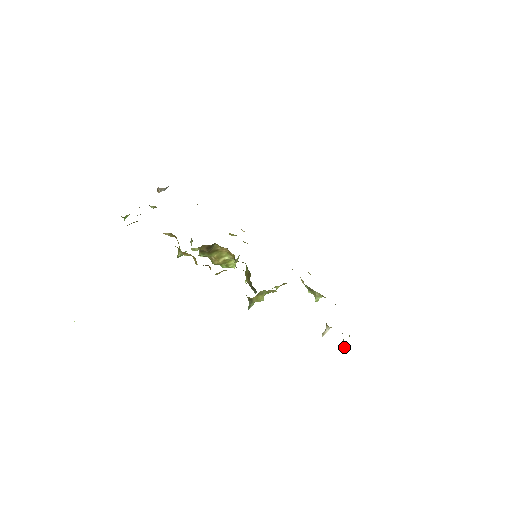
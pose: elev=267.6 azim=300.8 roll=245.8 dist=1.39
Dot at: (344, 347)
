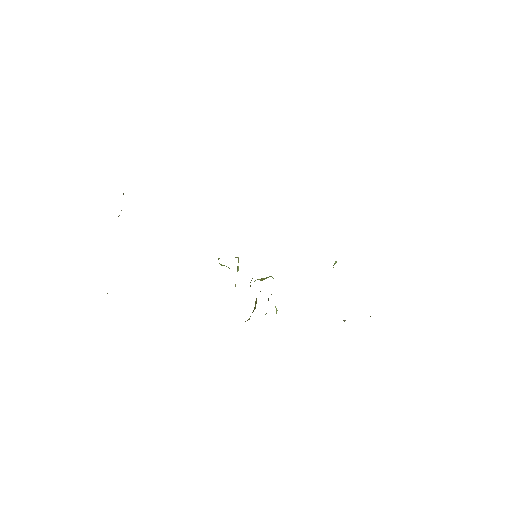
Dot at: occluded
